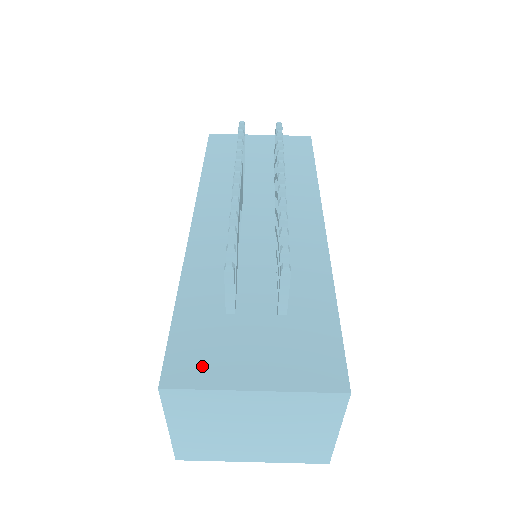
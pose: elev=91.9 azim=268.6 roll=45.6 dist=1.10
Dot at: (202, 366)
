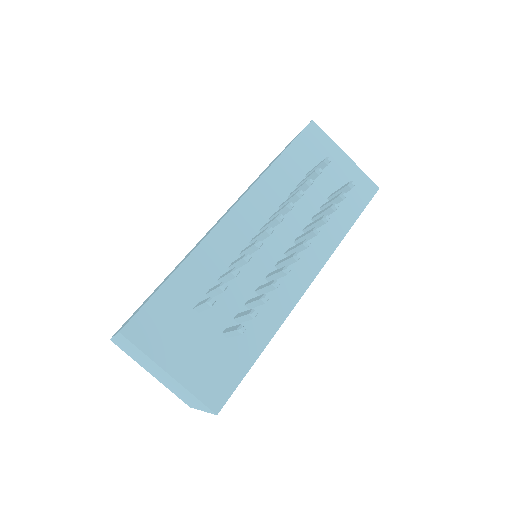
Dot at: (153, 336)
